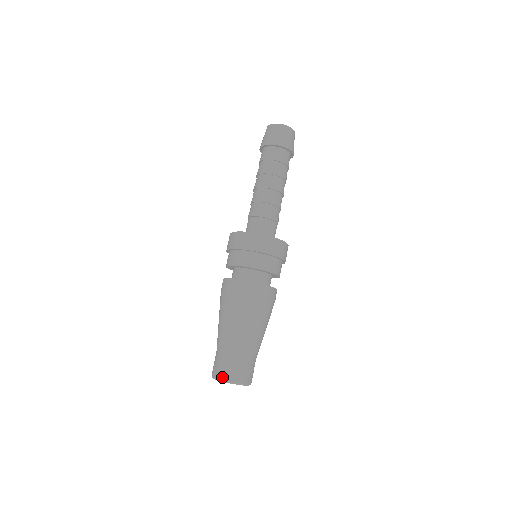
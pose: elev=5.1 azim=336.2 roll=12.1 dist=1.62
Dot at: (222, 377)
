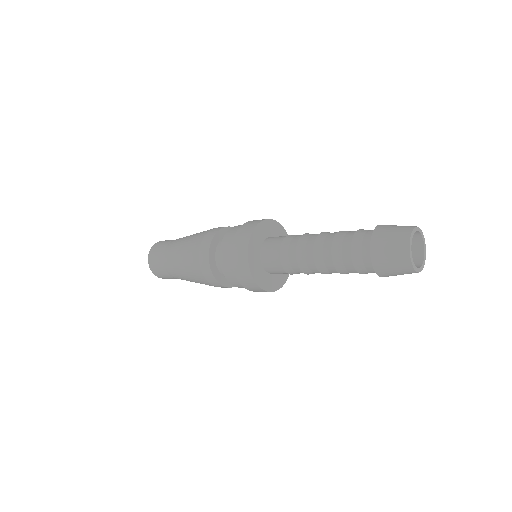
Dot at: (149, 258)
